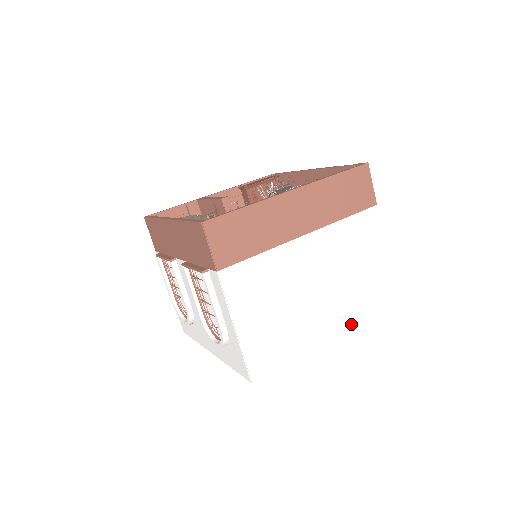
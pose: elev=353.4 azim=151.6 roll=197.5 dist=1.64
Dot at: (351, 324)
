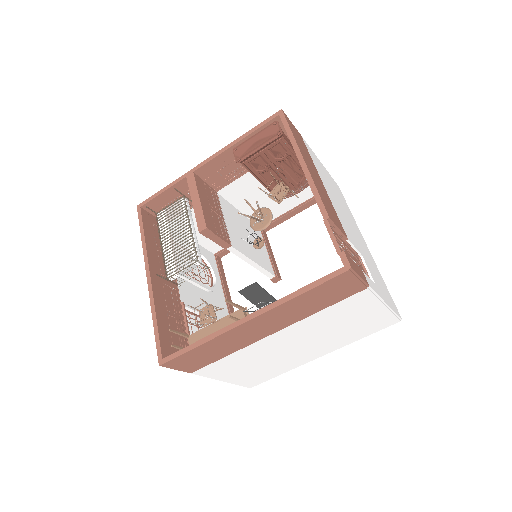
Dot at: (343, 345)
